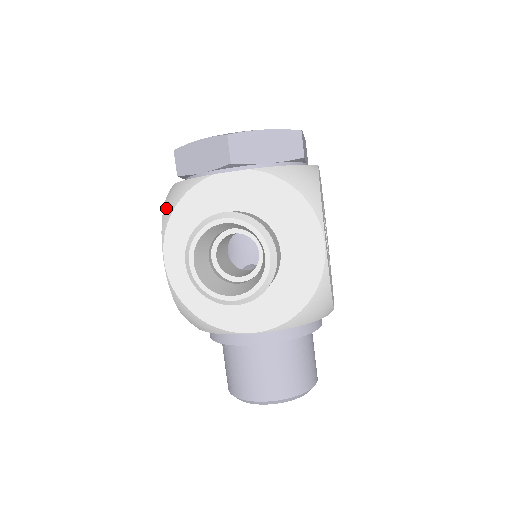
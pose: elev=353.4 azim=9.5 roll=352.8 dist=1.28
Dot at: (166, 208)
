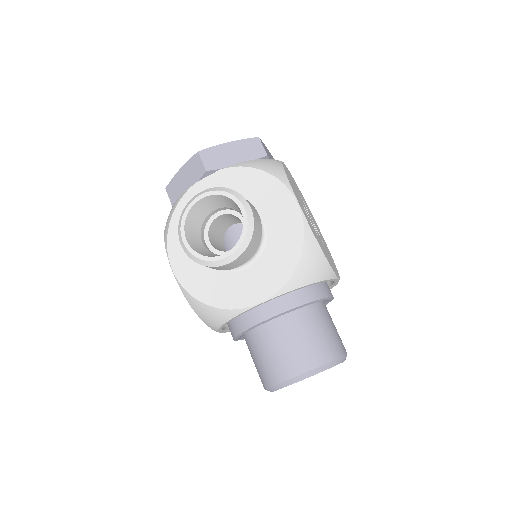
Dot at: (165, 227)
